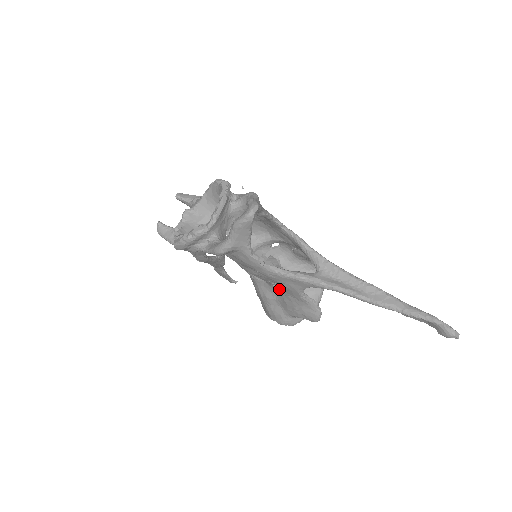
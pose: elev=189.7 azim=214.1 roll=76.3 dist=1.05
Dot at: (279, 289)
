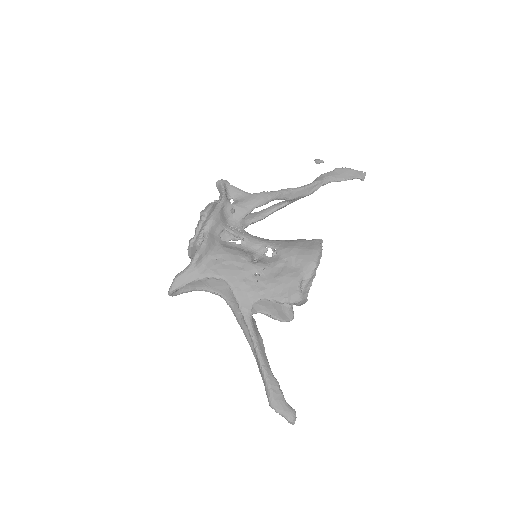
Dot at: occluded
